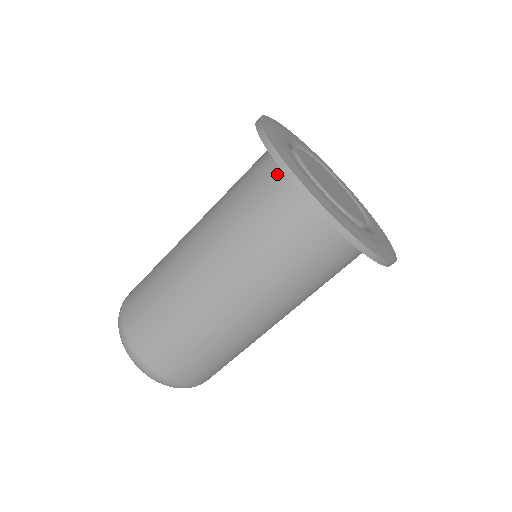
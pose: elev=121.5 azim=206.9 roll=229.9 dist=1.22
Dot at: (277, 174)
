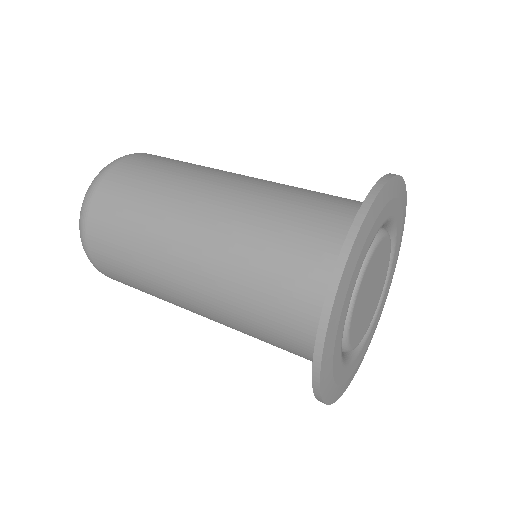
Dot at: occluded
